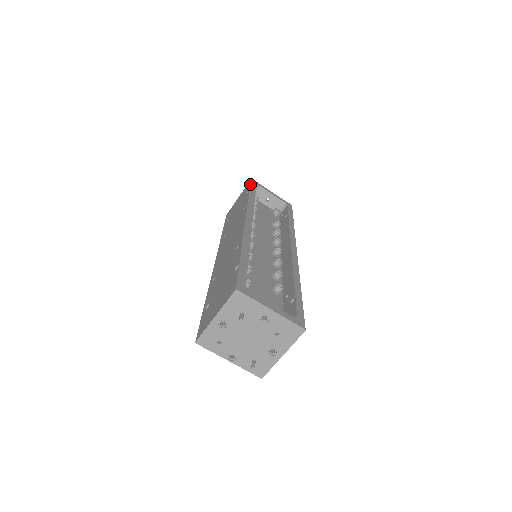
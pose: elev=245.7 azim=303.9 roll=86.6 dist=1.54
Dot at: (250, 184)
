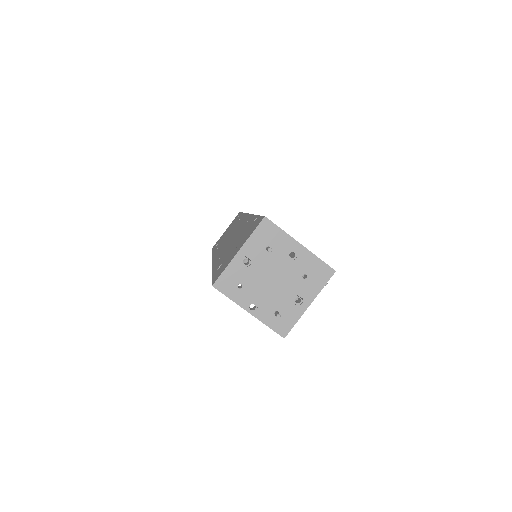
Dot at: (240, 212)
